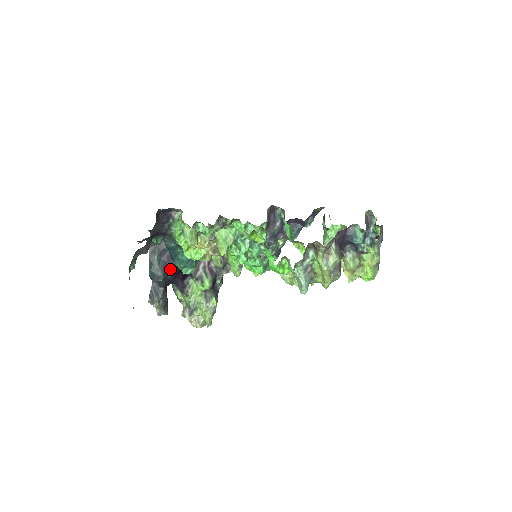
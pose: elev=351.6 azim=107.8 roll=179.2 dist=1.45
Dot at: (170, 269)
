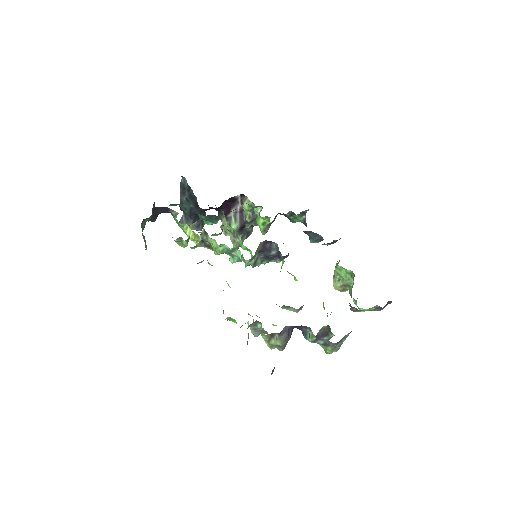
Dot at: (198, 210)
